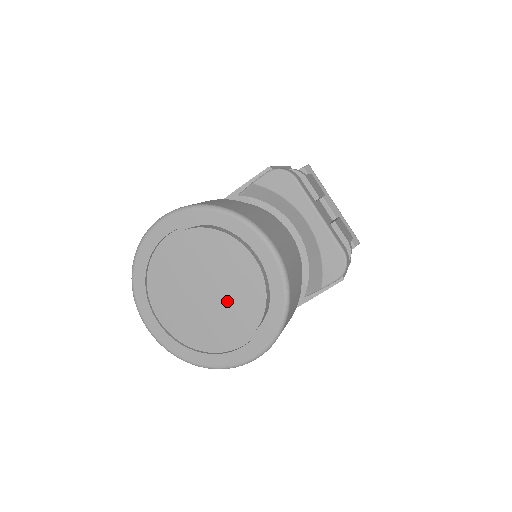
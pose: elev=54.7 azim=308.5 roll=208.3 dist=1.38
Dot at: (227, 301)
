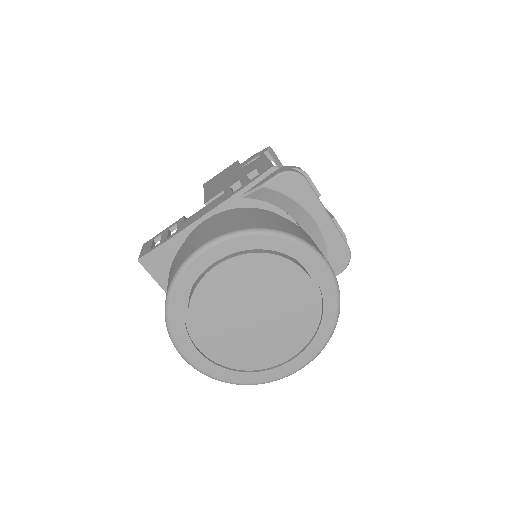
Dot at: (279, 321)
